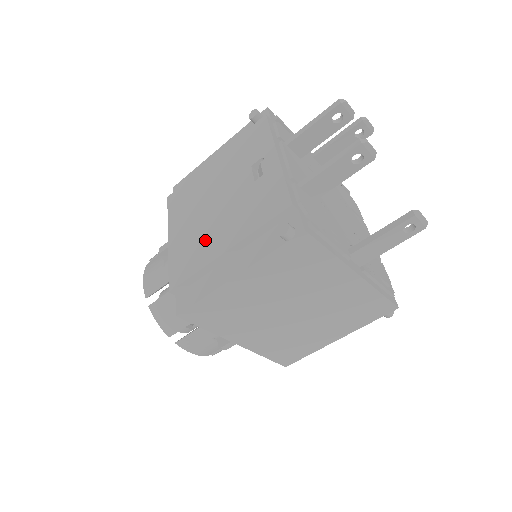
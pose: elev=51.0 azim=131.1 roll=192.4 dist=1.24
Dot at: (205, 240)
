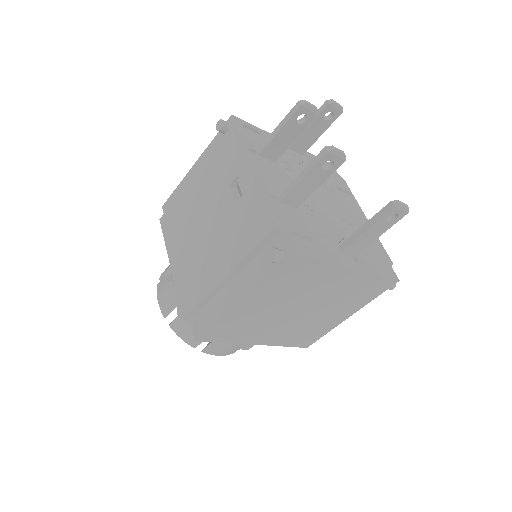
Dot at: (203, 266)
